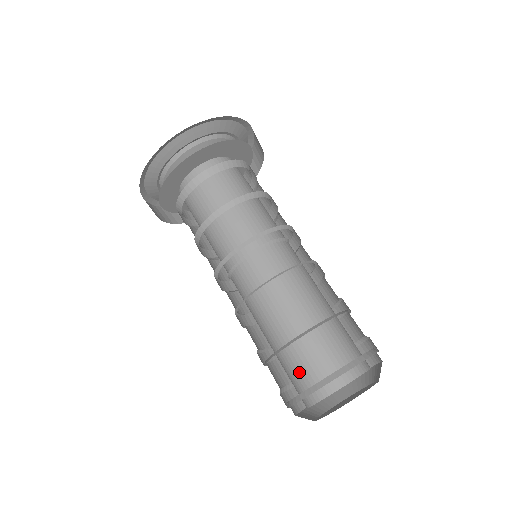
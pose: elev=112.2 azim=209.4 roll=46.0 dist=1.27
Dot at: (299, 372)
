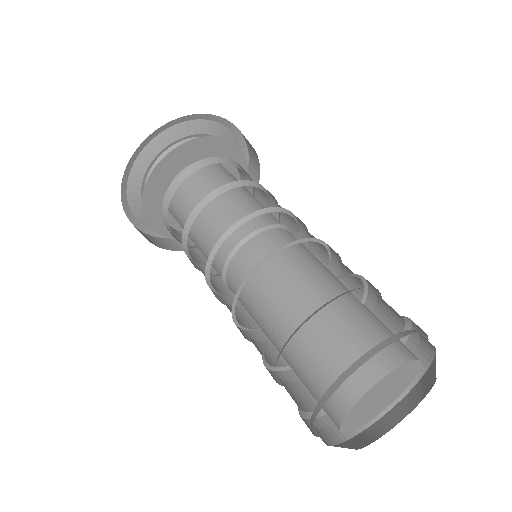
Dot at: (329, 359)
